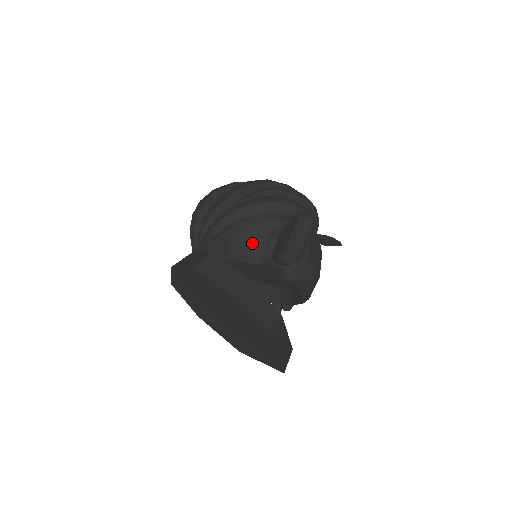
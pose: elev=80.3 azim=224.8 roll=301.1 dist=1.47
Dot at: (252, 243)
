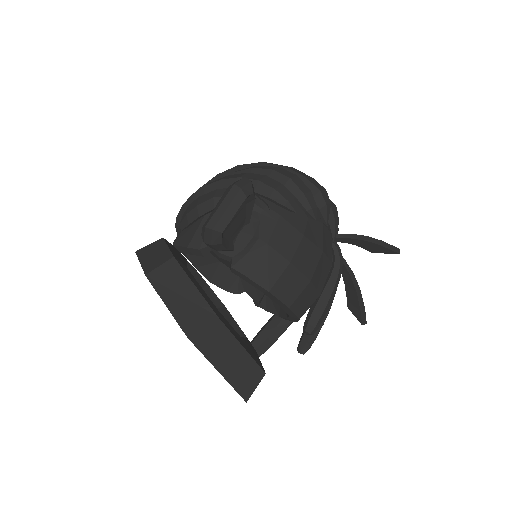
Dot at: (197, 225)
